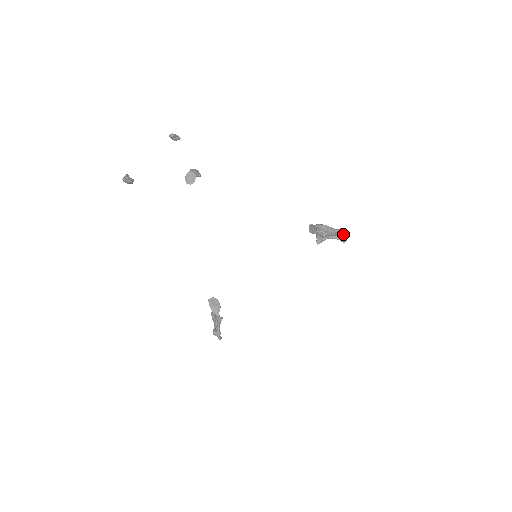
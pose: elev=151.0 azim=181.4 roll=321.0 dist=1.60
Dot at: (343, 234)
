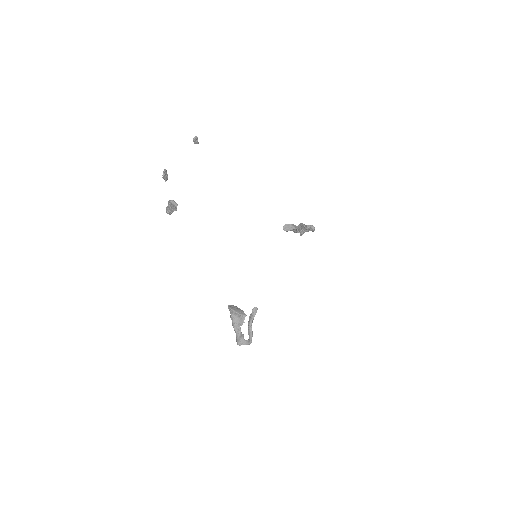
Dot at: occluded
